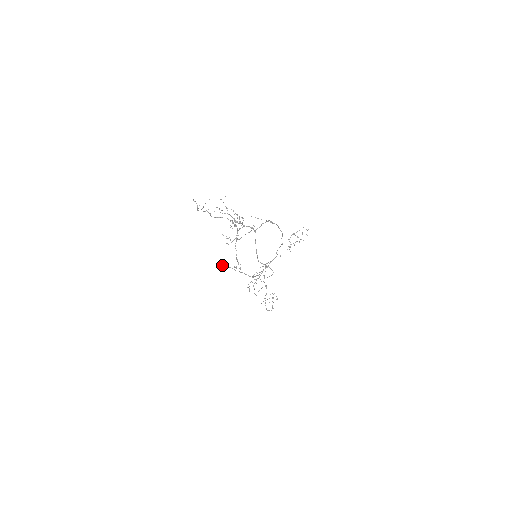
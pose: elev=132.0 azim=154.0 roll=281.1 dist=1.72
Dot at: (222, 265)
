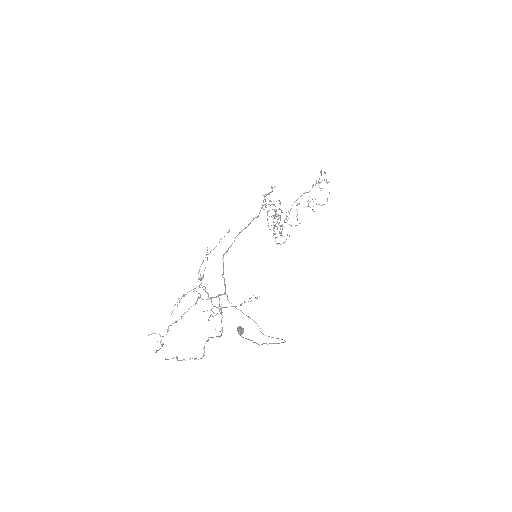
Dot at: occluded
